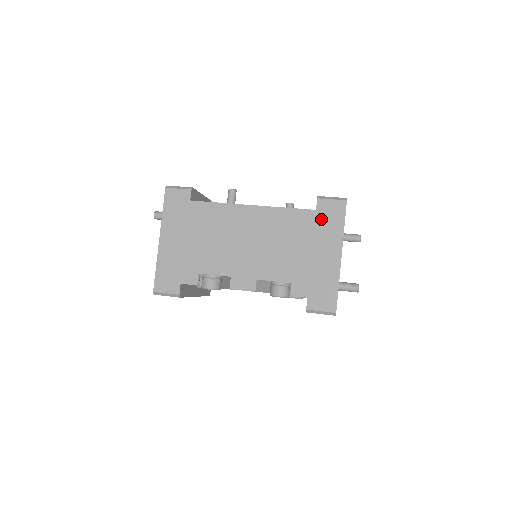
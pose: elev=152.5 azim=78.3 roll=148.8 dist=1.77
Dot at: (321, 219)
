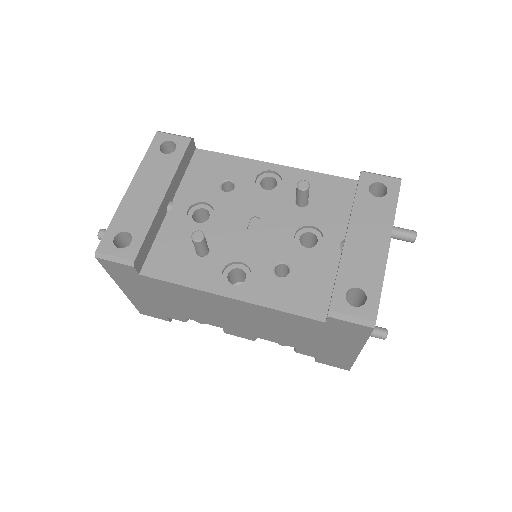
Dot at: (333, 329)
